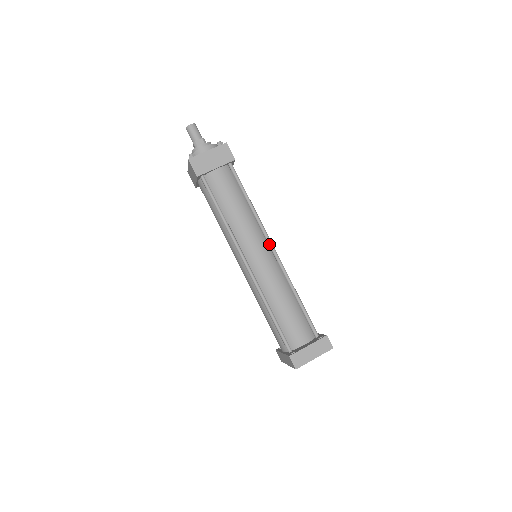
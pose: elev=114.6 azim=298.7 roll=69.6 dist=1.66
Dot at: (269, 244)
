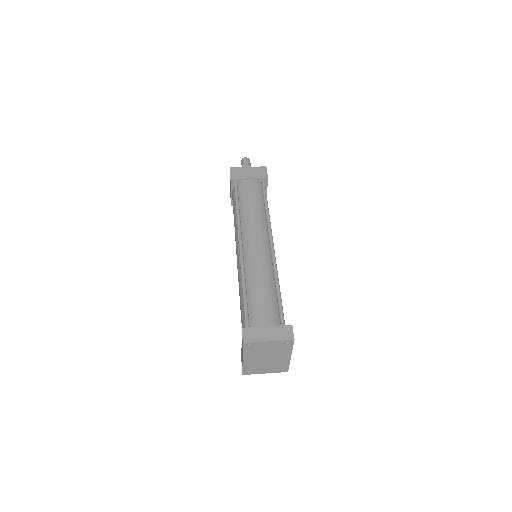
Dot at: (270, 241)
